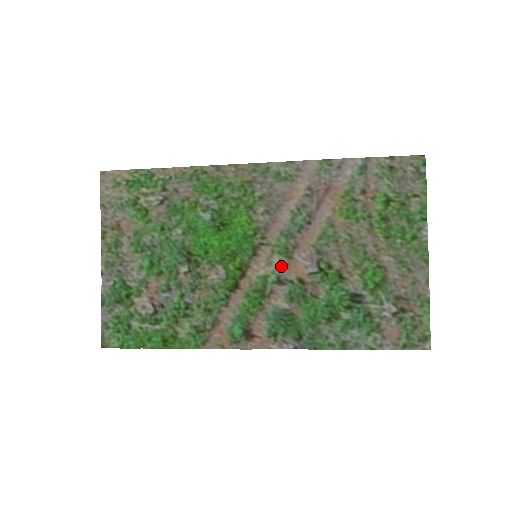
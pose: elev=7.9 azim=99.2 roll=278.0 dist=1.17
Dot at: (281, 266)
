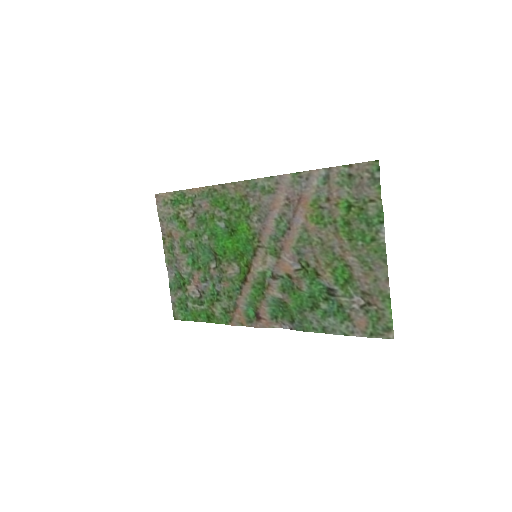
Dot at: (273, 264)
